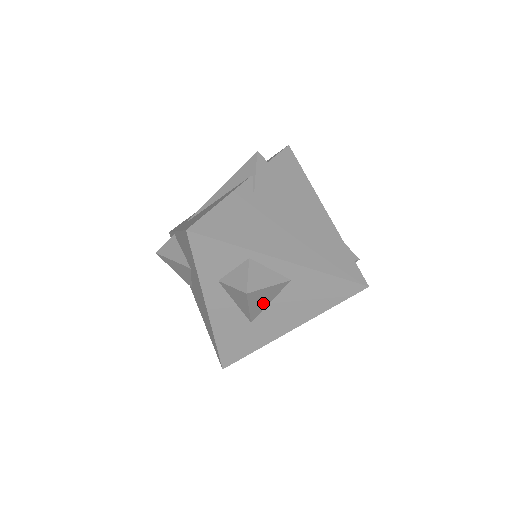
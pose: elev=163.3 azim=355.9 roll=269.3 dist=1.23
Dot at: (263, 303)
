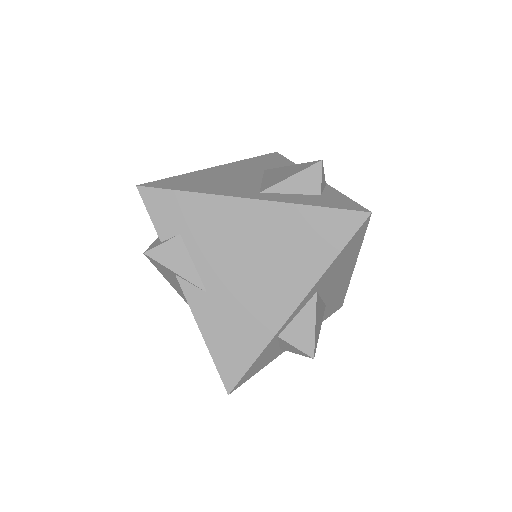
Dot at: (320, 311)
